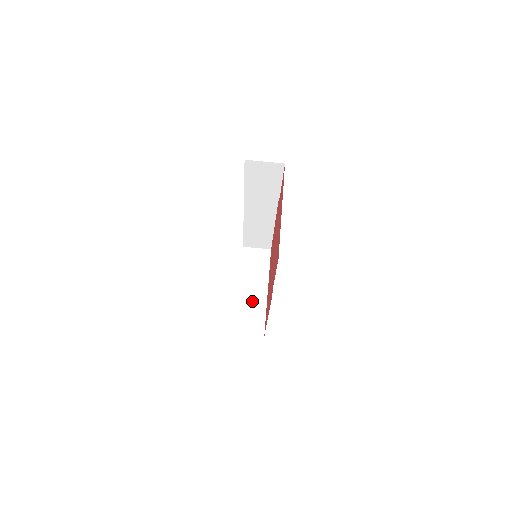
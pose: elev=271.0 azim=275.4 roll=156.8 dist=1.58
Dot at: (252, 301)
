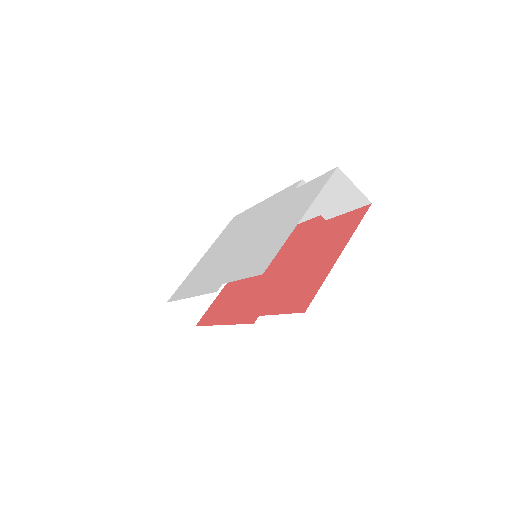
Dot at: occluded
